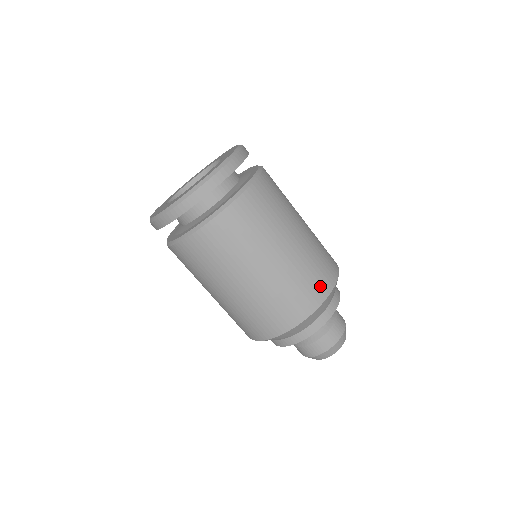
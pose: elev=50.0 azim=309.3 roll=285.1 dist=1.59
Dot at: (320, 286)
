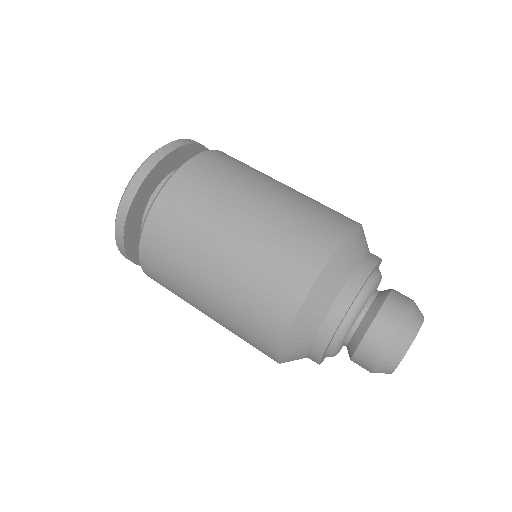
Dot at: (306, 256)
